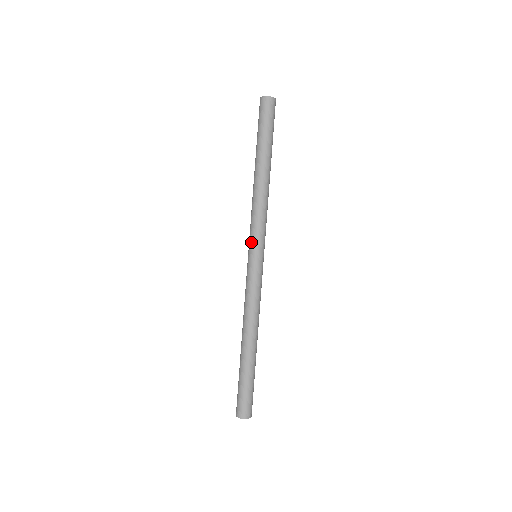
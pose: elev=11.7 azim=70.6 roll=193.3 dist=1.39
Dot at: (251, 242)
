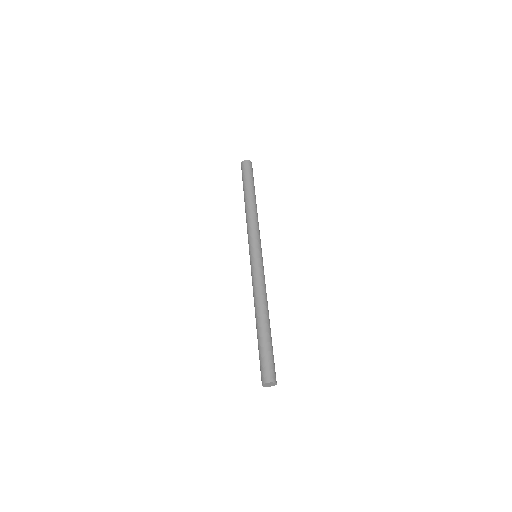
Dot at: (249, 246)
